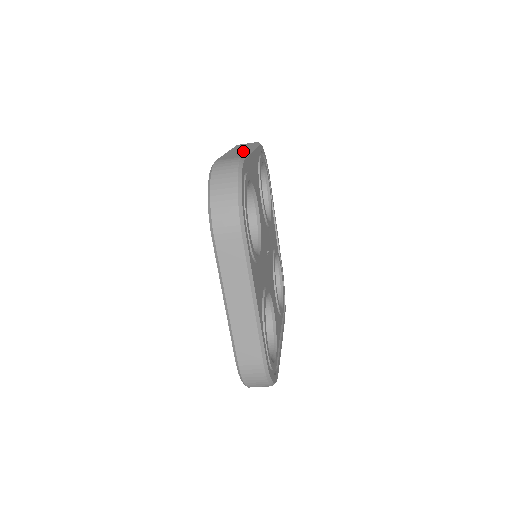
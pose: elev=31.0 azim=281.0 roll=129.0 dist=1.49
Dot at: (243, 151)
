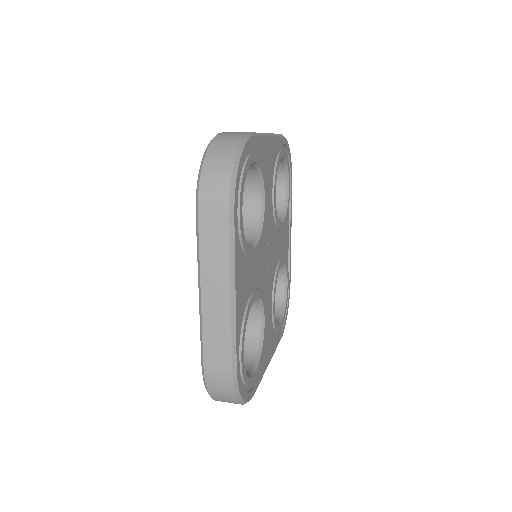
Dot at: (225, 321)
